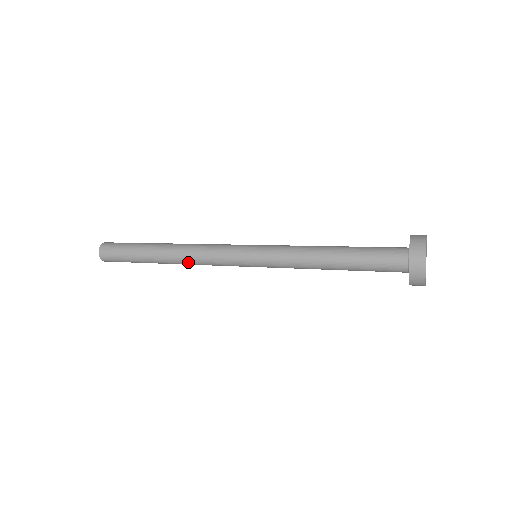
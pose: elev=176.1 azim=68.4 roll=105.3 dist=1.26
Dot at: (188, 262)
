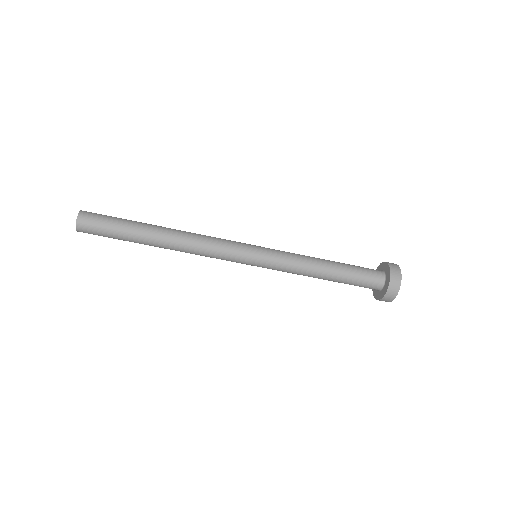
Dot at: (189, 243)
